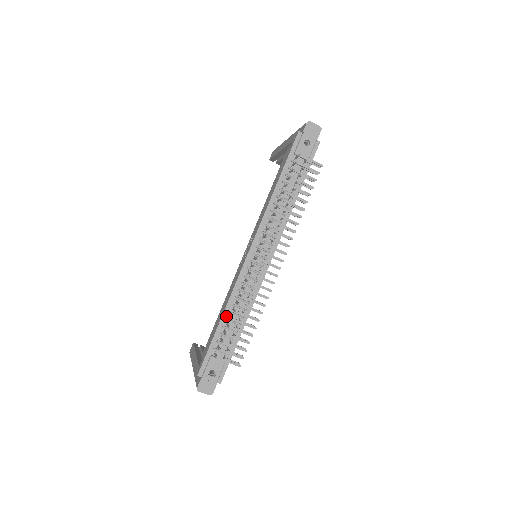
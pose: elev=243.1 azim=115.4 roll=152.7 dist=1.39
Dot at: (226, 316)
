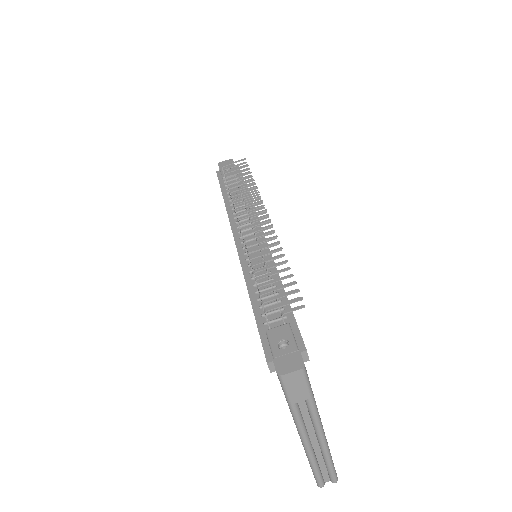
Dot at: (253, 291)
